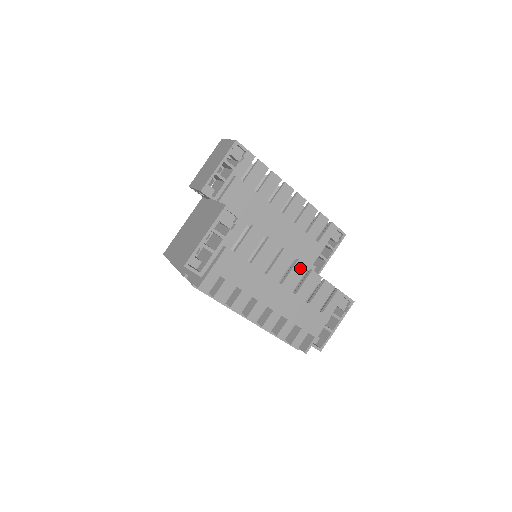
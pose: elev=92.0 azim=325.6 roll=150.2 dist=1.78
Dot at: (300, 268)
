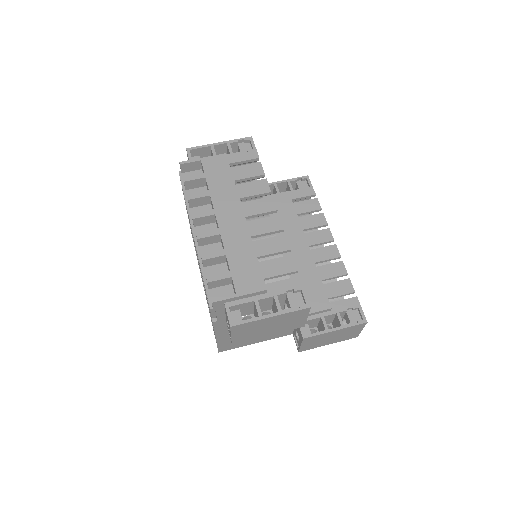
Dot at: (275, 223)
